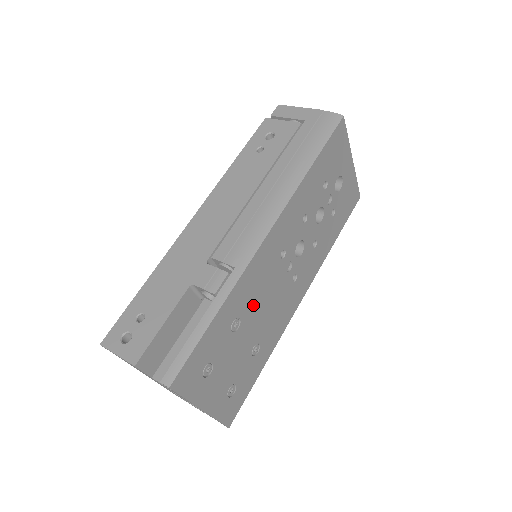
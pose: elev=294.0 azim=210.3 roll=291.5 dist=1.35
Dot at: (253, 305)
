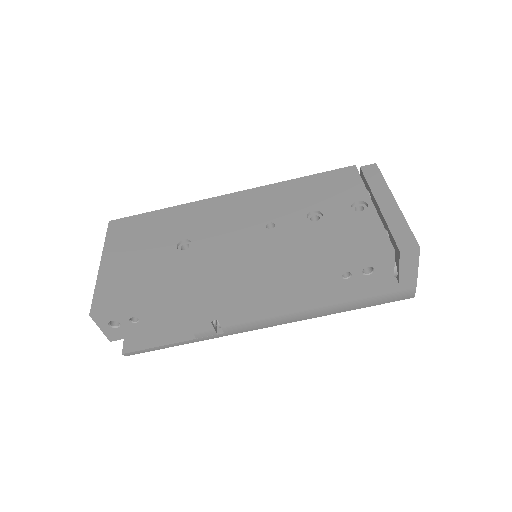
Dot at: occluded
